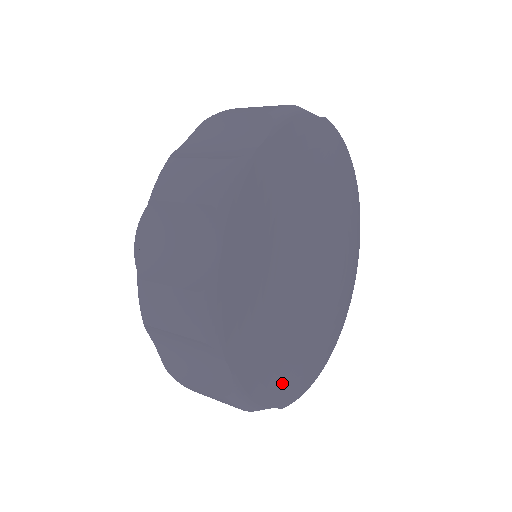
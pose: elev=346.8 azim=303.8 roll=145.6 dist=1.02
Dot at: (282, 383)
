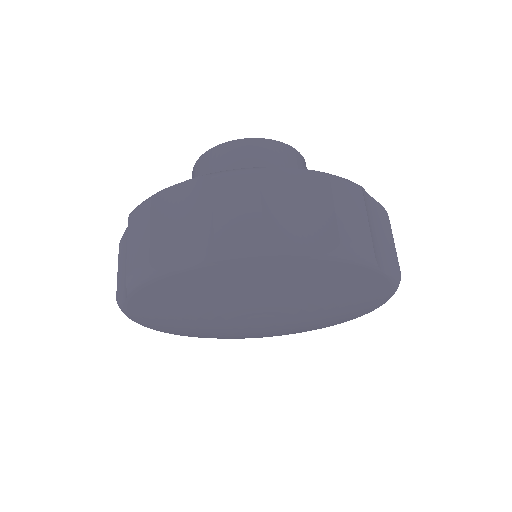
Dot at: occluded
